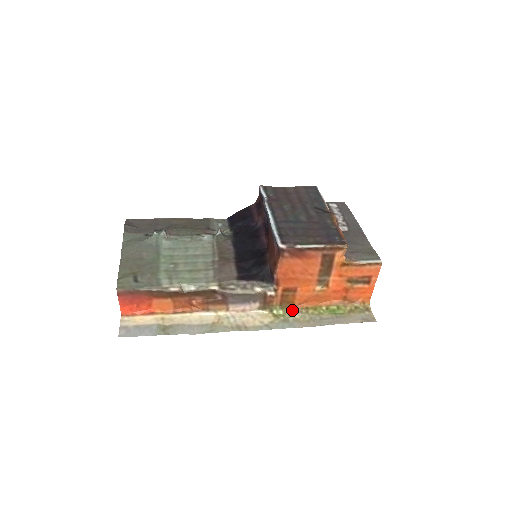
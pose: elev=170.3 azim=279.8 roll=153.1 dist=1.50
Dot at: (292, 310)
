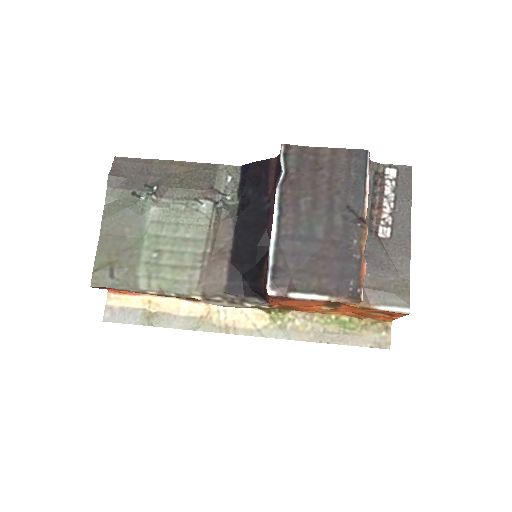
Dot at: (294, 313)
